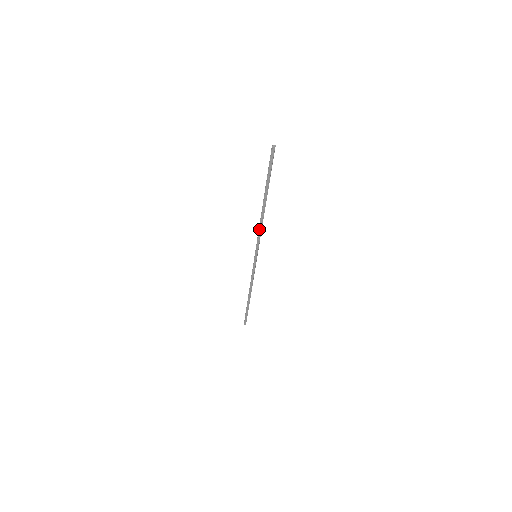
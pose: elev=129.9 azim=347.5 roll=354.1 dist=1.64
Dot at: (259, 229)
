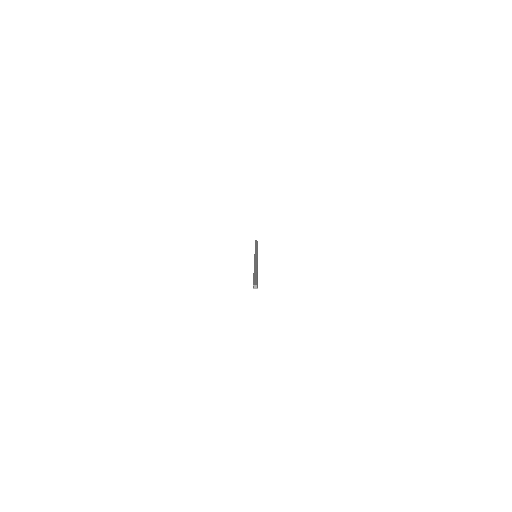
Dot at: occluded
